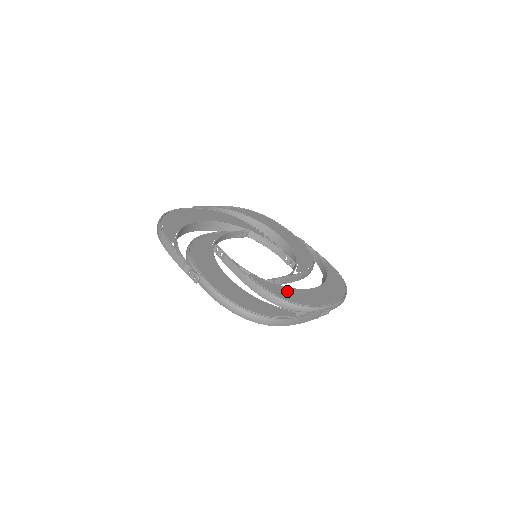
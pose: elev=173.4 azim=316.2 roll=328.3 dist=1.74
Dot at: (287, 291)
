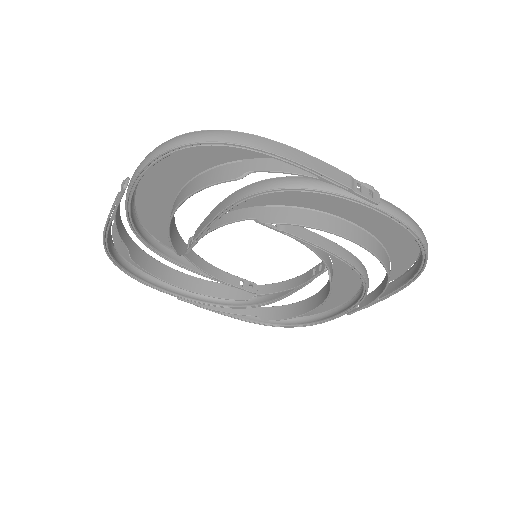
Dot at: (288, 198)
